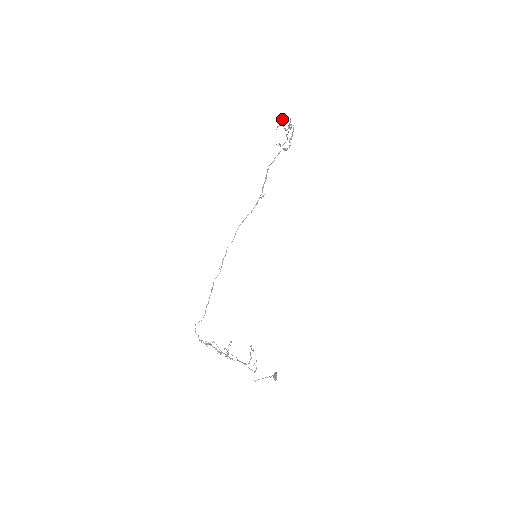
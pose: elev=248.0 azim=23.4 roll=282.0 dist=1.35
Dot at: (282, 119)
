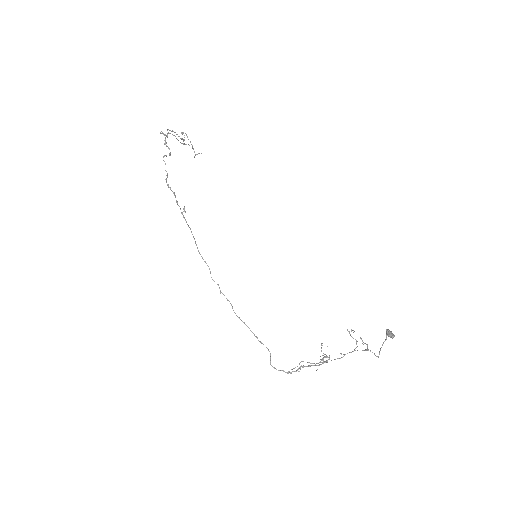
Dot at: (186, 135)
